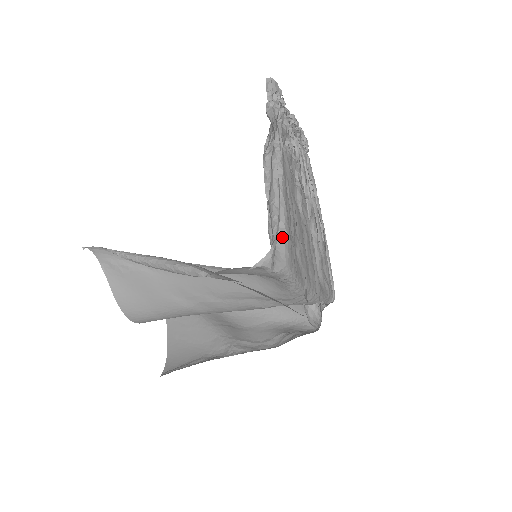
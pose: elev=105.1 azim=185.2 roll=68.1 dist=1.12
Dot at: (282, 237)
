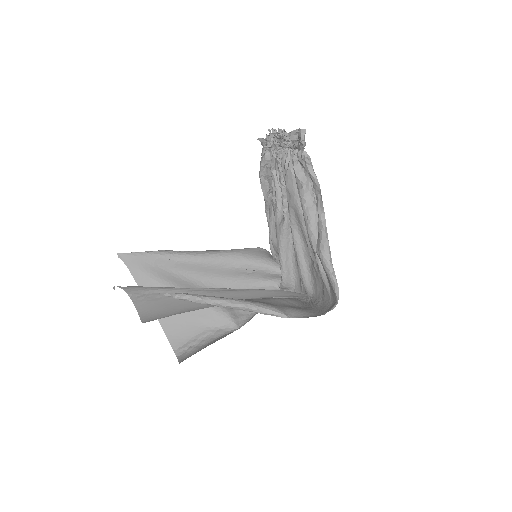
Dot at: (327, 277)
